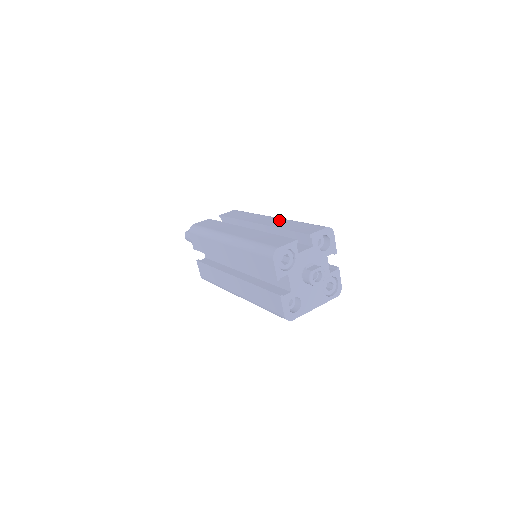
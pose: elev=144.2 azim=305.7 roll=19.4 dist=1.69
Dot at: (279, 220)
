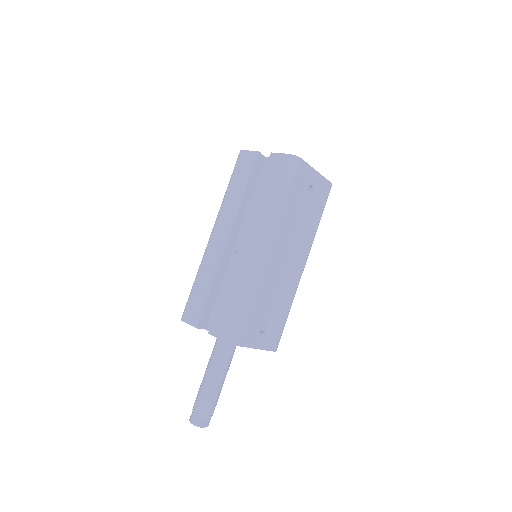
Dot at: occluded
